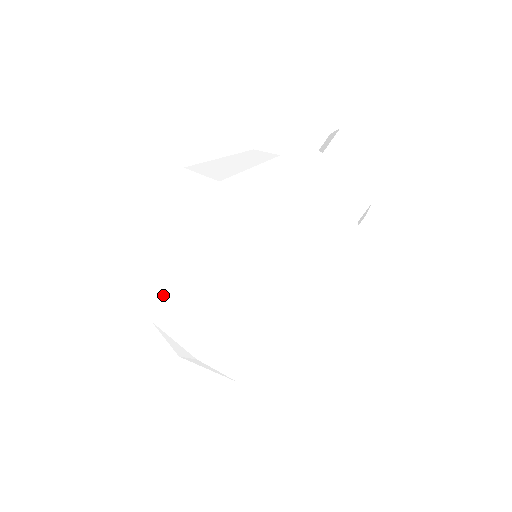
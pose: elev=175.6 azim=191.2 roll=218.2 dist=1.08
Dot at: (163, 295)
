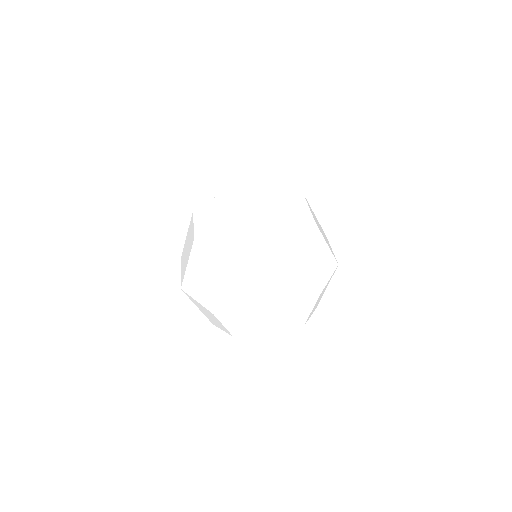
Dot at: (214, 260)
